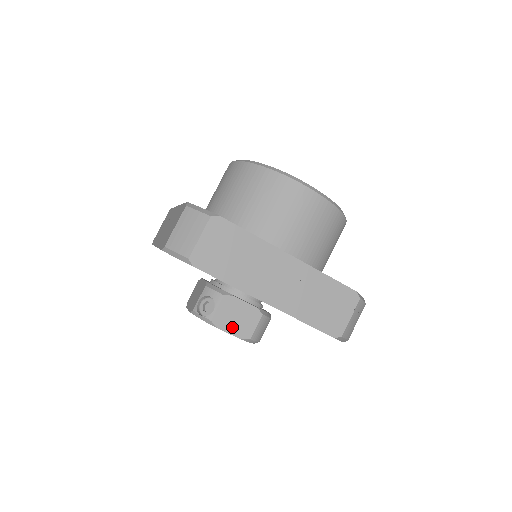
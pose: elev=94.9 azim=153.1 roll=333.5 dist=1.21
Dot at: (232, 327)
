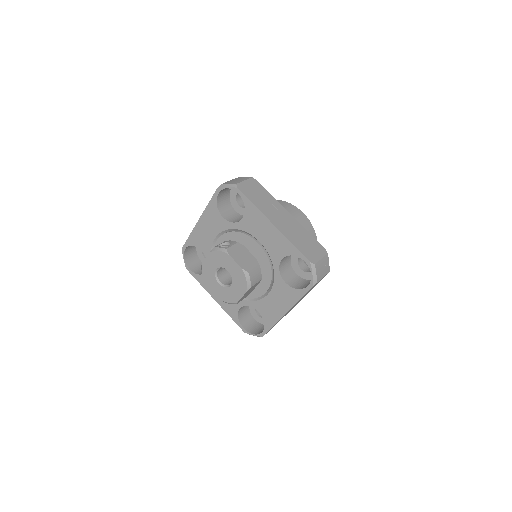
Dot at: (238, 259)
